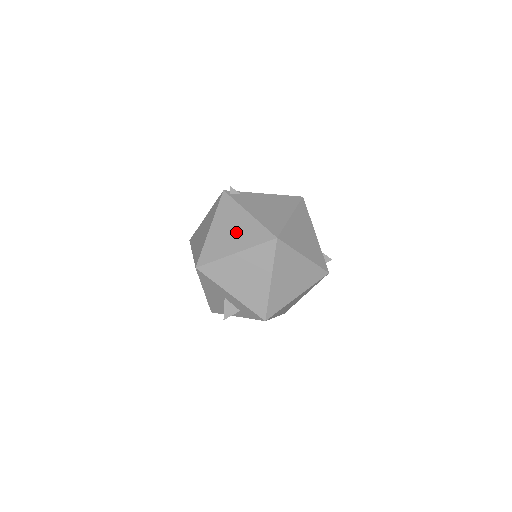
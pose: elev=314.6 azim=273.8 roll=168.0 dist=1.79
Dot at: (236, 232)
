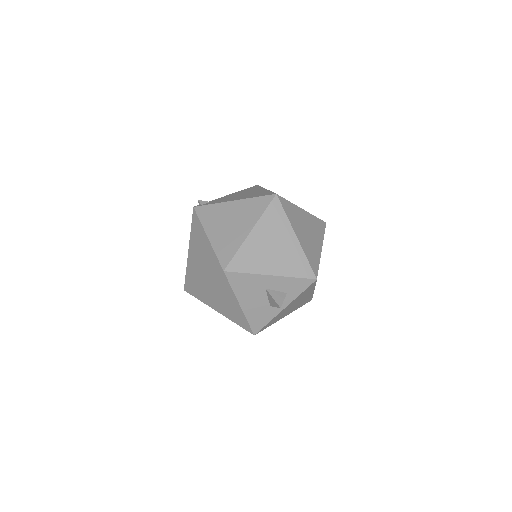
Dot at: (236, 219)
